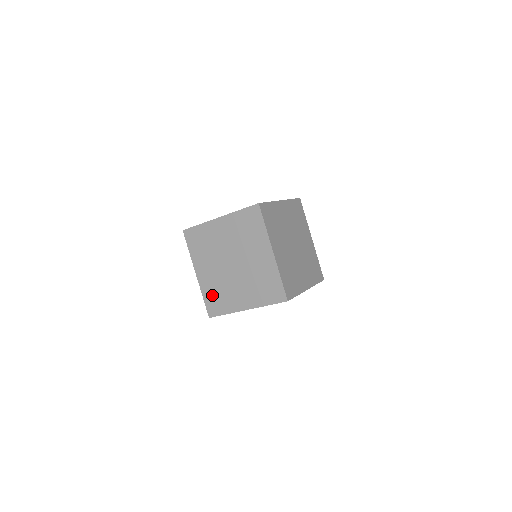
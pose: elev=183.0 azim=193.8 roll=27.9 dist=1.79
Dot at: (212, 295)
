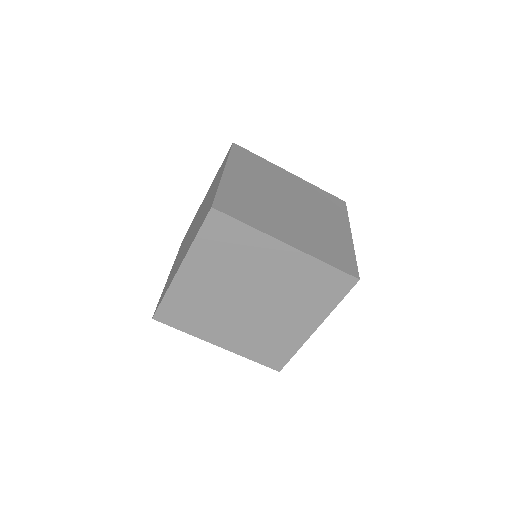
Dot at: (237, 198)
